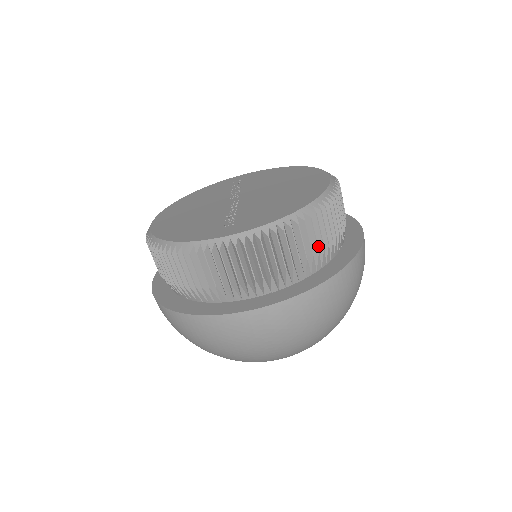
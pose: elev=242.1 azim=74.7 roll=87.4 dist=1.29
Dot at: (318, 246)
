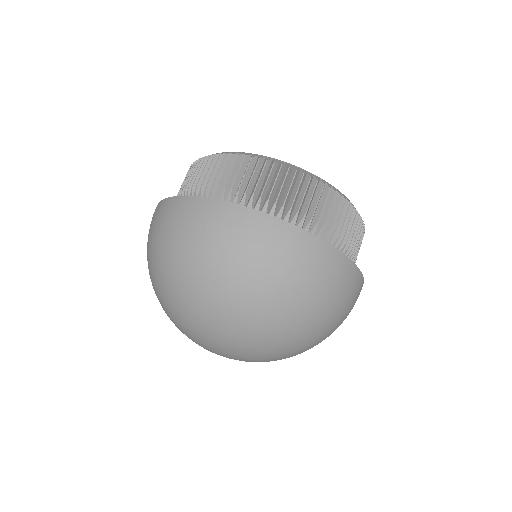
Dot at: (346, 241)
